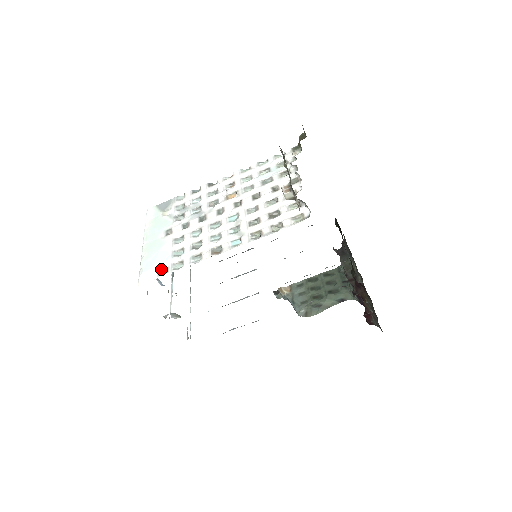
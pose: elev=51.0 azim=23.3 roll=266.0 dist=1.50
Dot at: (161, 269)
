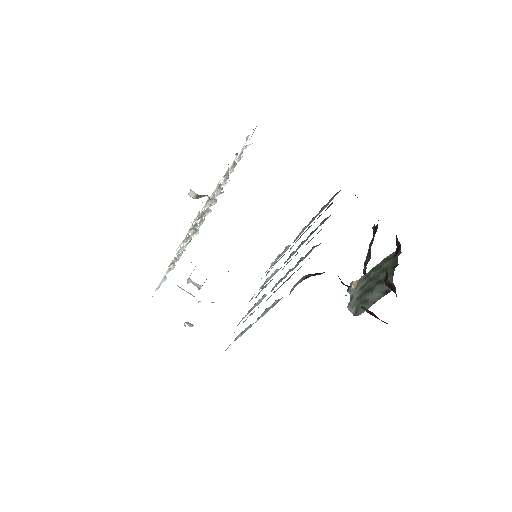
Dot at: (160, 284)
